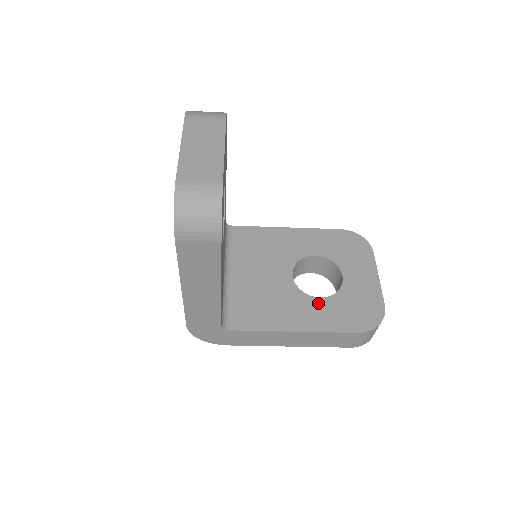
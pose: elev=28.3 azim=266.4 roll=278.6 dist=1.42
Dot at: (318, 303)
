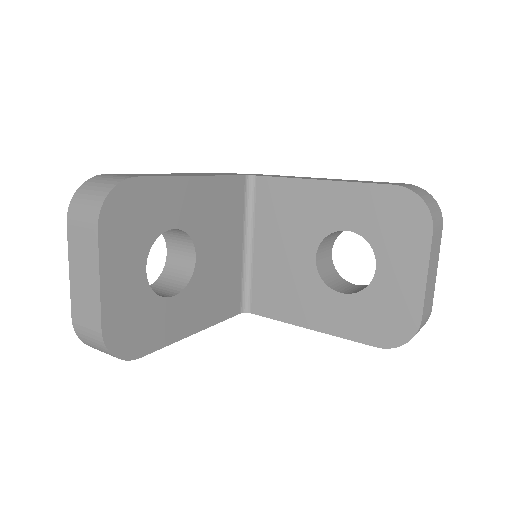
Dot at: (338, 300)
